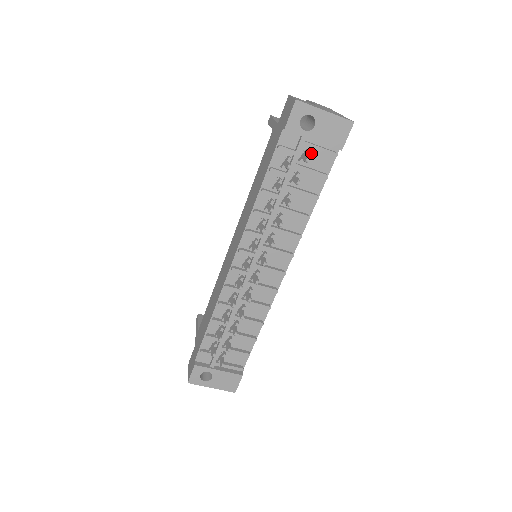
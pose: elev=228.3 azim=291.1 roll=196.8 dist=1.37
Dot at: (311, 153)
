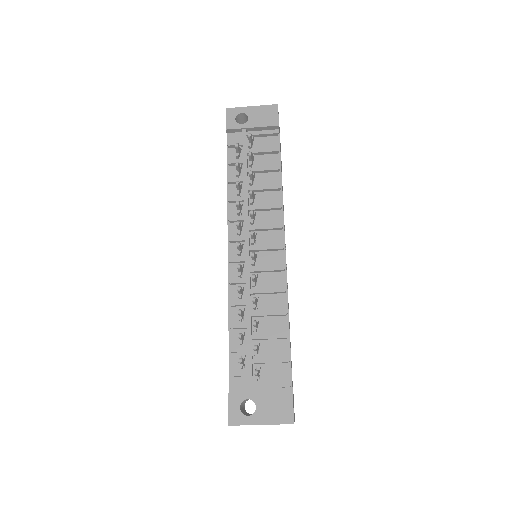
Dot at: (257, 141)
